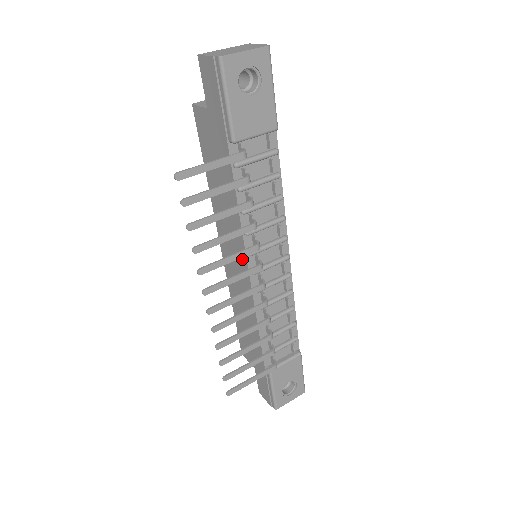
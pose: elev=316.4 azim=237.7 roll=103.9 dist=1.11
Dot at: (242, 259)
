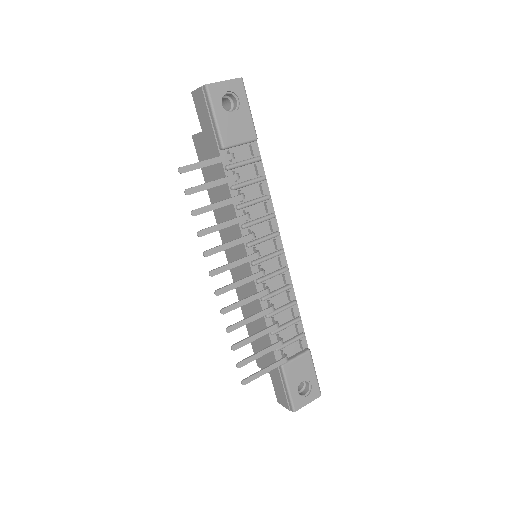
Dot at: (243, 254)
